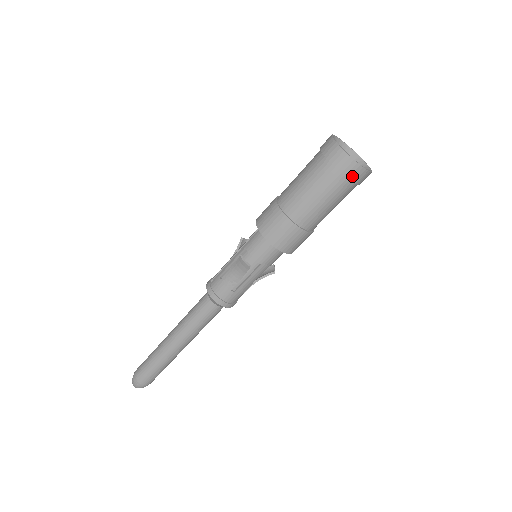
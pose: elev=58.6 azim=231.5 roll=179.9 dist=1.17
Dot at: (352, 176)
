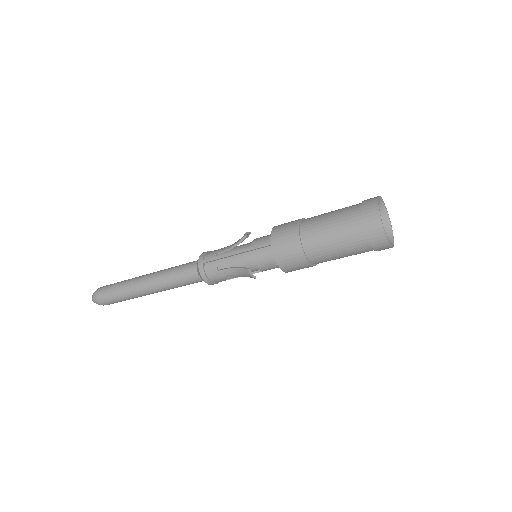
Dot at: (380, 250)
